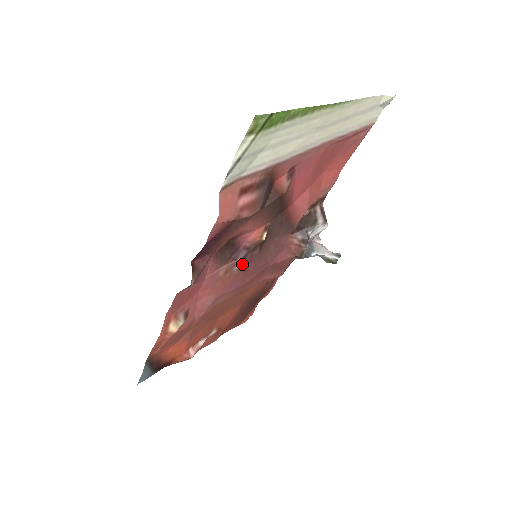
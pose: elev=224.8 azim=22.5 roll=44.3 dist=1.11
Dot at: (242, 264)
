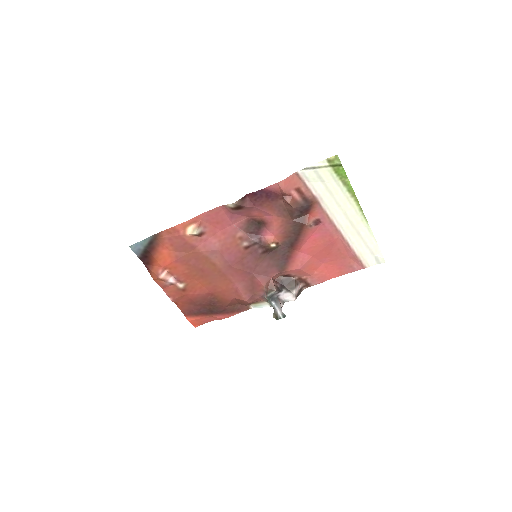
Dot at: (249, 247)
